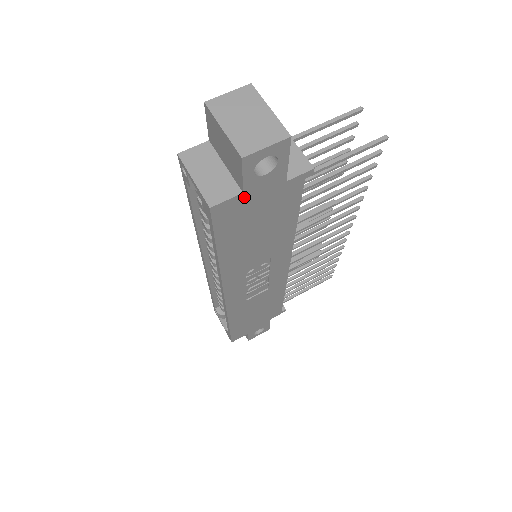
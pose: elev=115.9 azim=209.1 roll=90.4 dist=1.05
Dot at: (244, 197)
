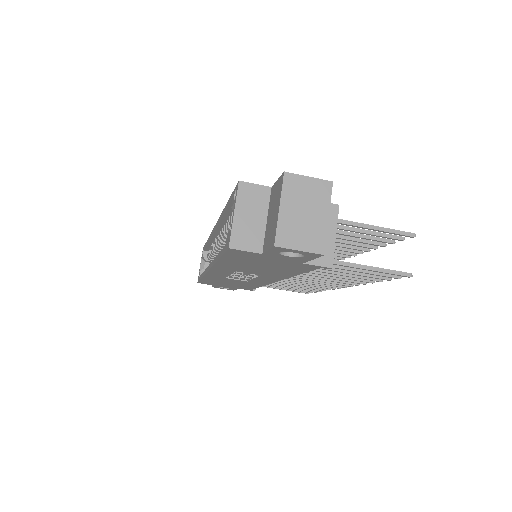
Dot at: (262, 255)
